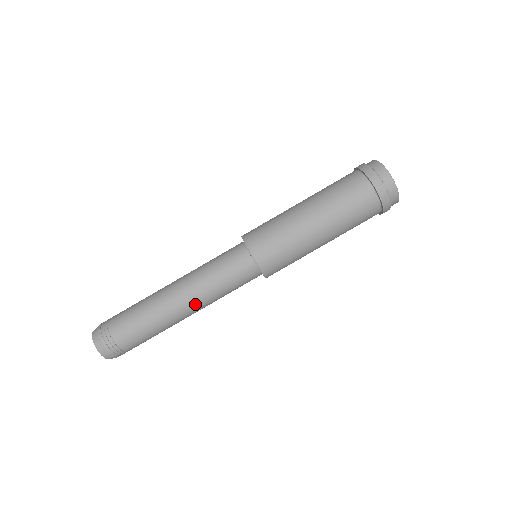
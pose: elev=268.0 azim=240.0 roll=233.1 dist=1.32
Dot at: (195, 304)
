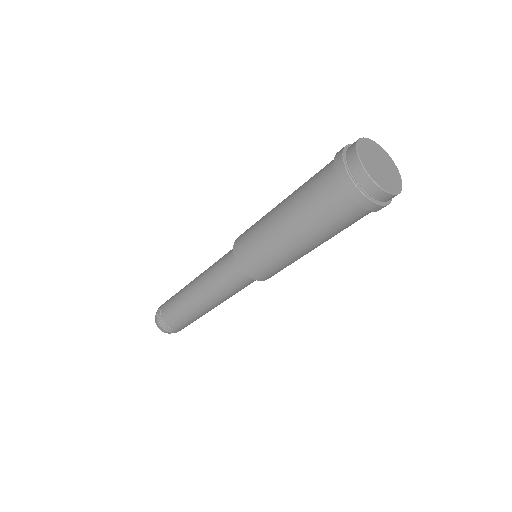
Dot at: (208, 300)
